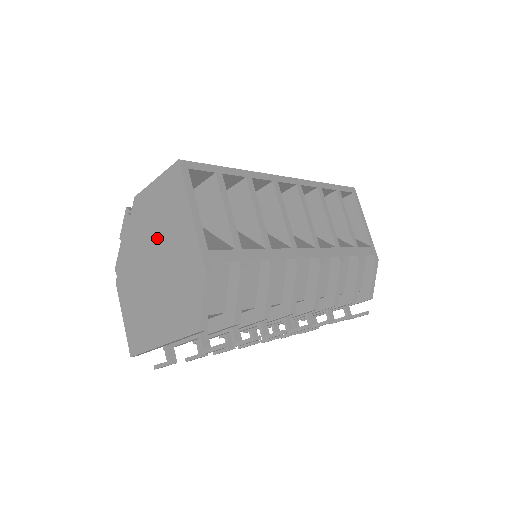
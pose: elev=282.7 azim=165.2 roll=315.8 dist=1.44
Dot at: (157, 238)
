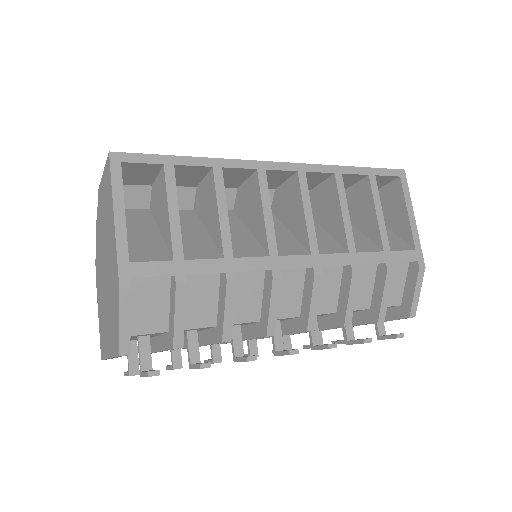
Dot at: (105, 240)
